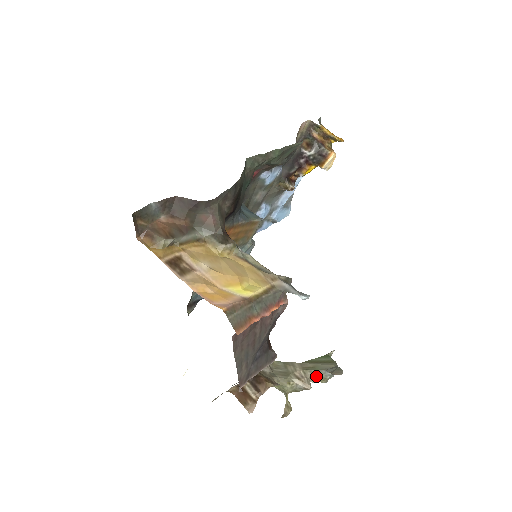
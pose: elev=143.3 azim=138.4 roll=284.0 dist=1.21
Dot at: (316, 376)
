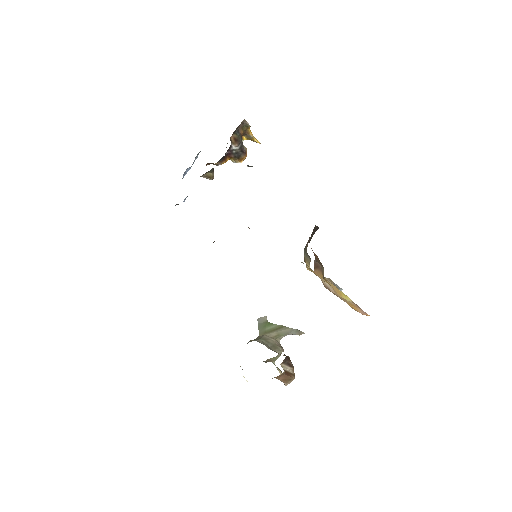
Dot at: occluded
